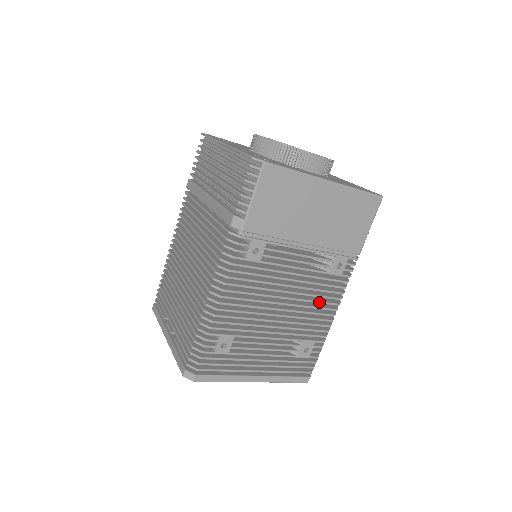
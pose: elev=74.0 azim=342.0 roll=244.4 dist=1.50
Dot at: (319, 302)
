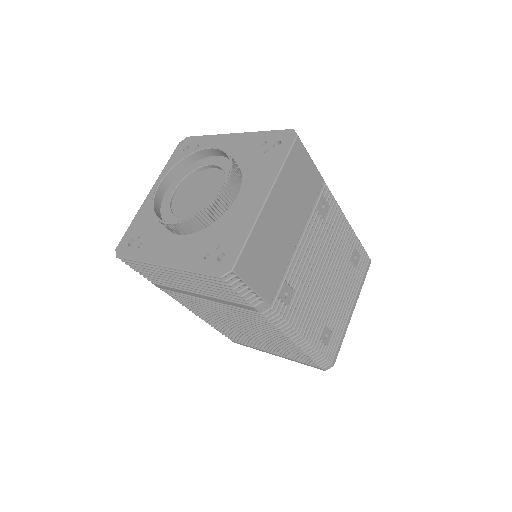
Dot at: (336, 236)
